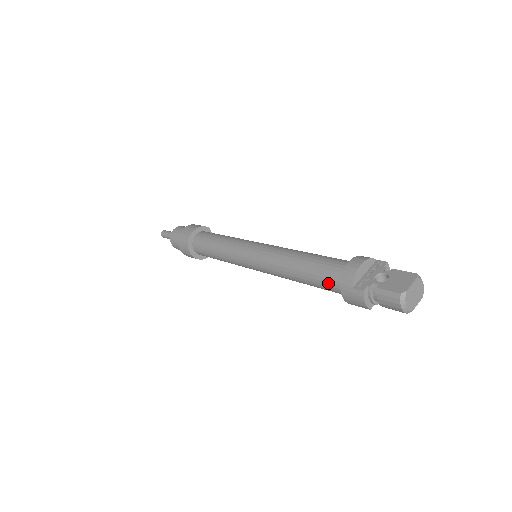
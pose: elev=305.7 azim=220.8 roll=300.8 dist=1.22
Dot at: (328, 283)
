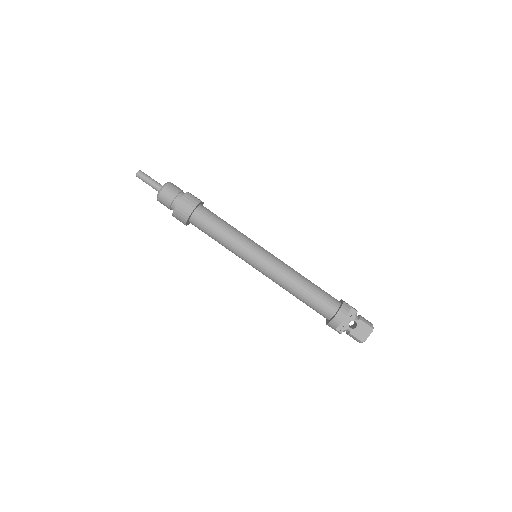
Dot at: (318, 312)
